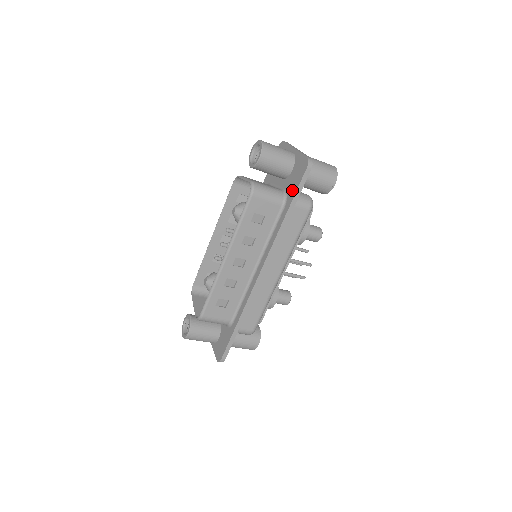
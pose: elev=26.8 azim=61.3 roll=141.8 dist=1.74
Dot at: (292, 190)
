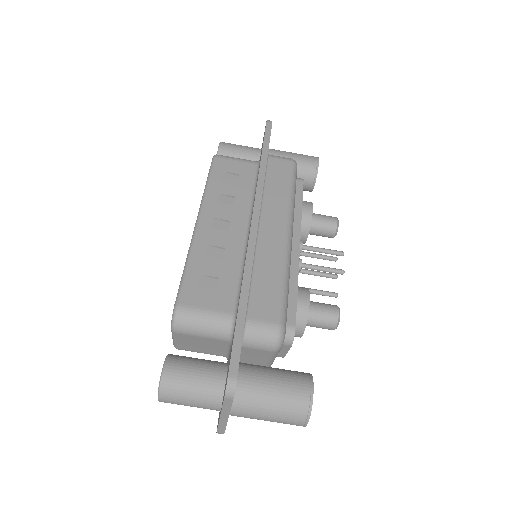
Dot at: occluded
